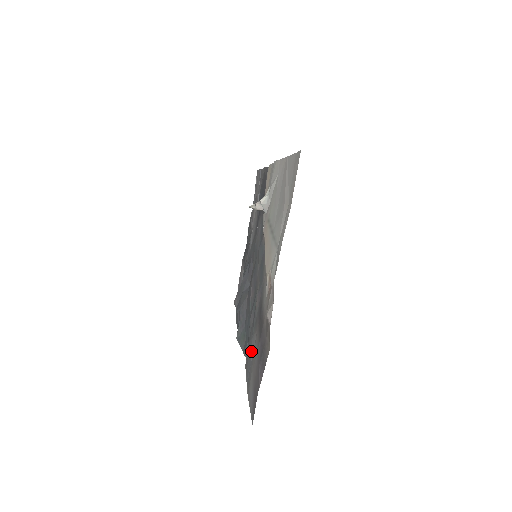
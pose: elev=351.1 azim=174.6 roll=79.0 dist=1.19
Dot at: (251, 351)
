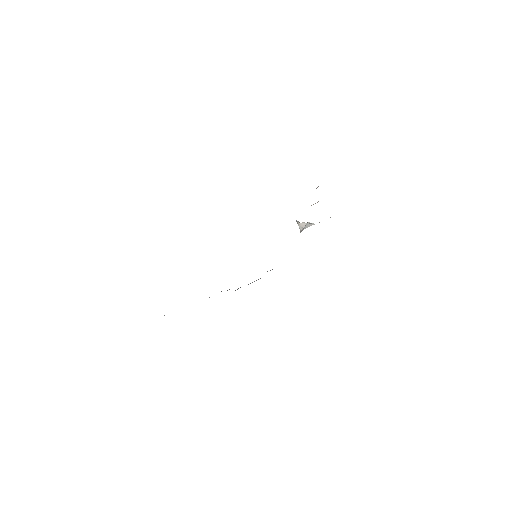
Dot at: occluded
